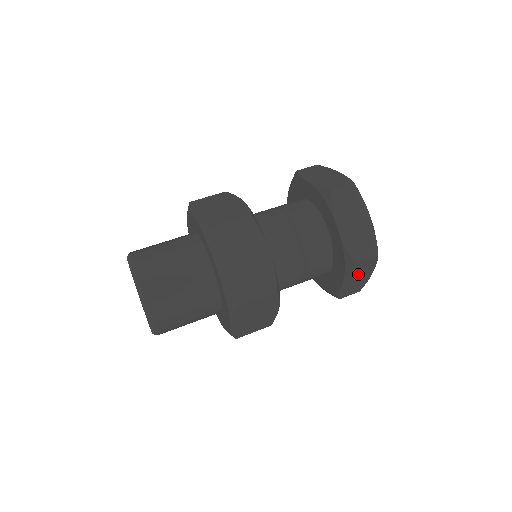
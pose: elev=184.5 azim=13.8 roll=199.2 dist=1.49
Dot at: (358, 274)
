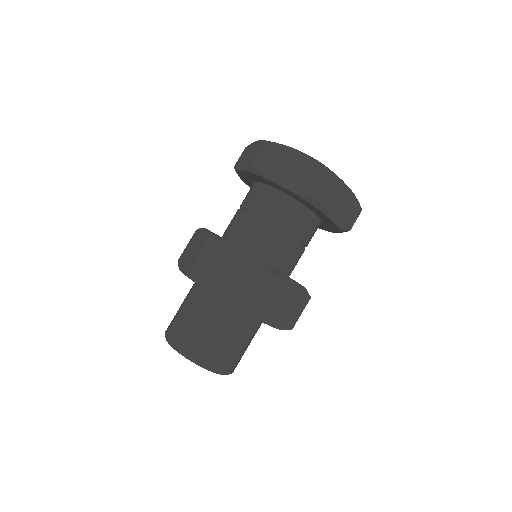
Dot at: occluded
